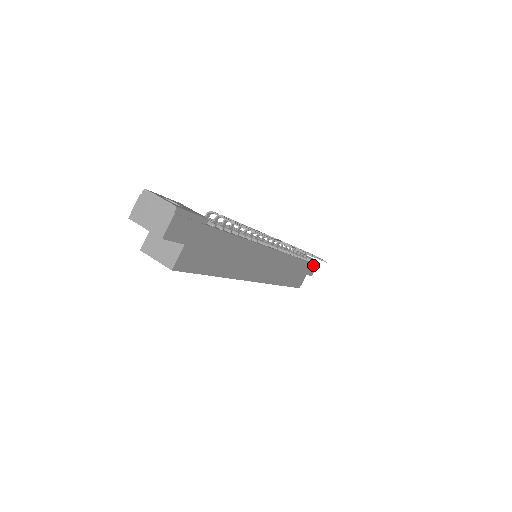
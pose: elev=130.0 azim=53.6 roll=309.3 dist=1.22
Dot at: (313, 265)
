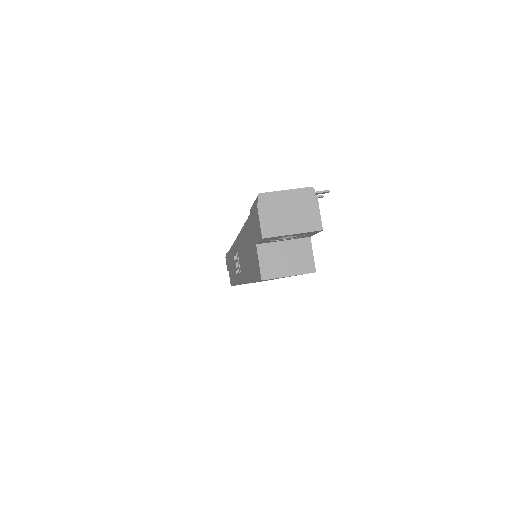
Dot at: occluded
